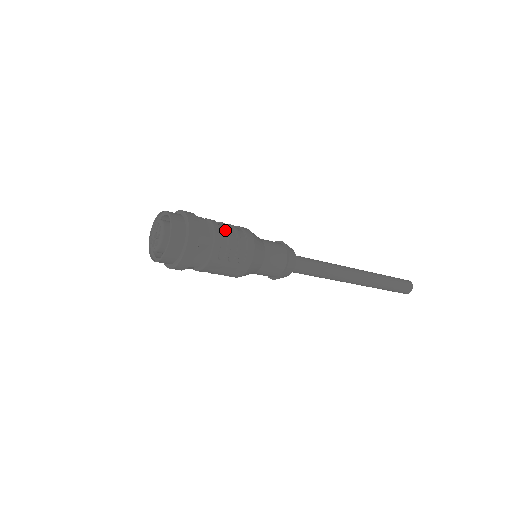
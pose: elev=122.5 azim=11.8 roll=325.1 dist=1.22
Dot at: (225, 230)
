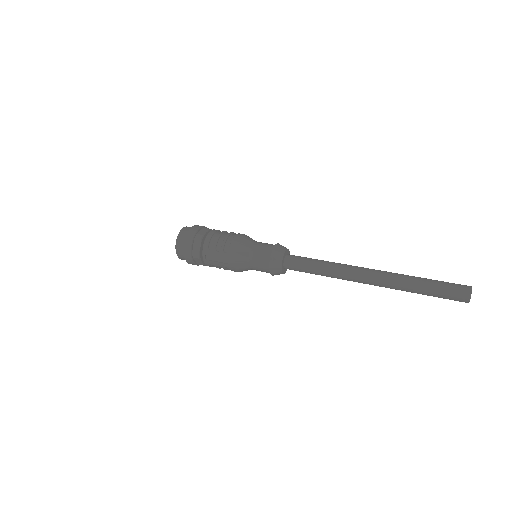
Dot at: (220, 233)
